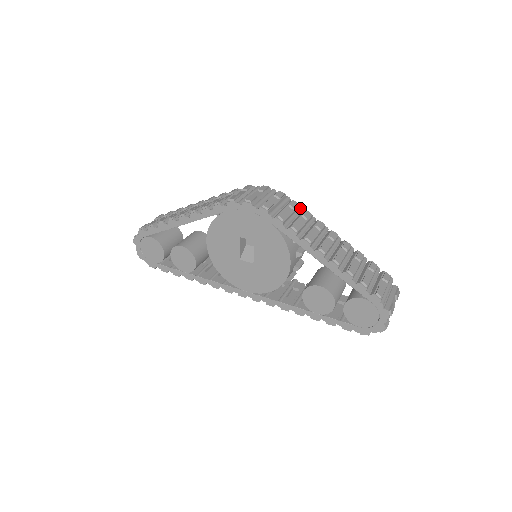
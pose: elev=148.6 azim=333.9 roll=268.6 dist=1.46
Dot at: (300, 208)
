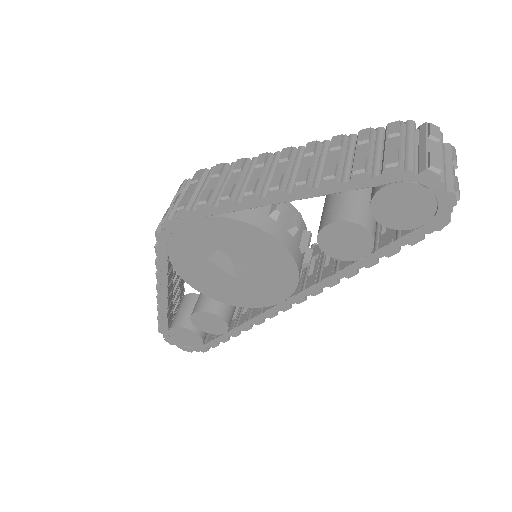
Dot at: (232, 165)
